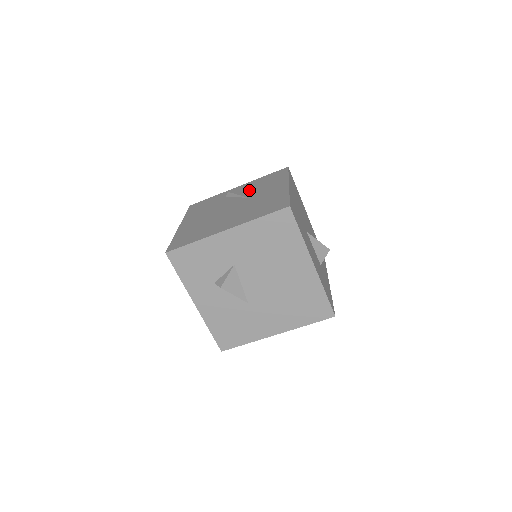
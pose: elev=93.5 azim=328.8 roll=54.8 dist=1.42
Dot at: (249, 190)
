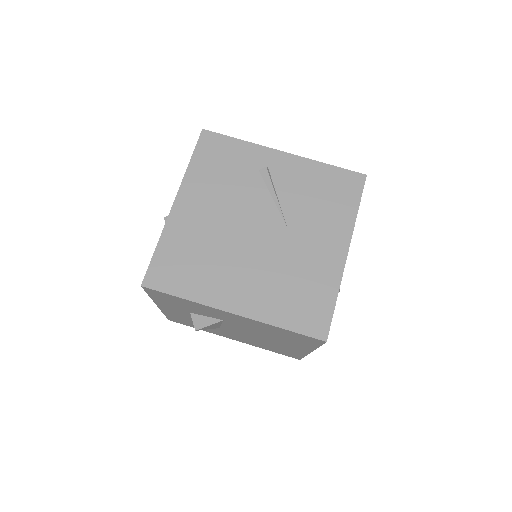
Dot at: (295, 196)
